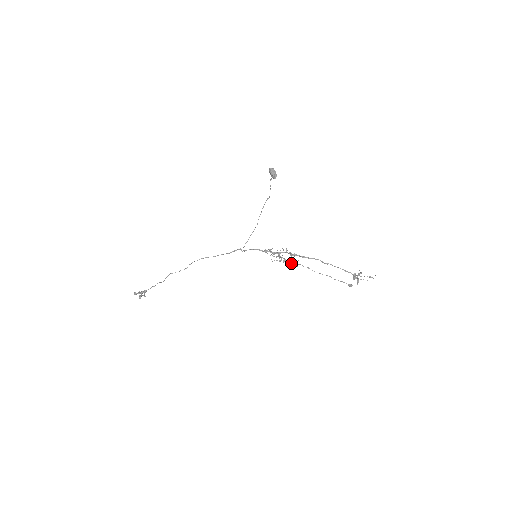
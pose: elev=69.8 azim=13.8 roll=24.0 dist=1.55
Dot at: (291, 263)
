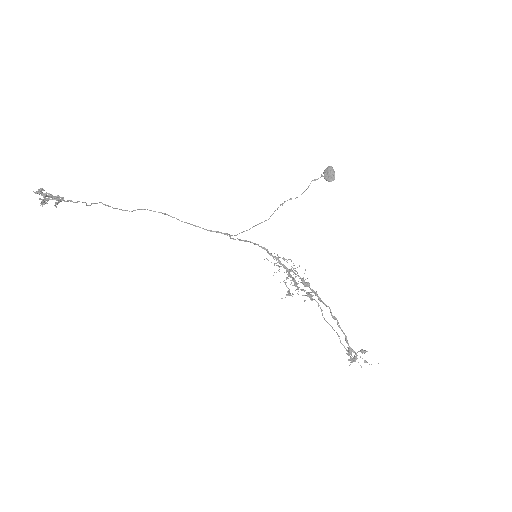
Dot at: (289, 292)
